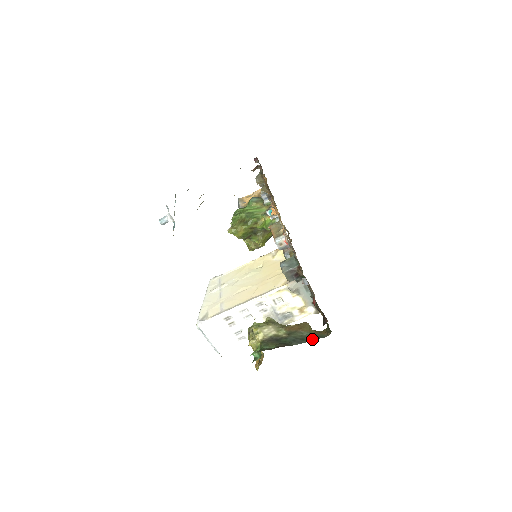
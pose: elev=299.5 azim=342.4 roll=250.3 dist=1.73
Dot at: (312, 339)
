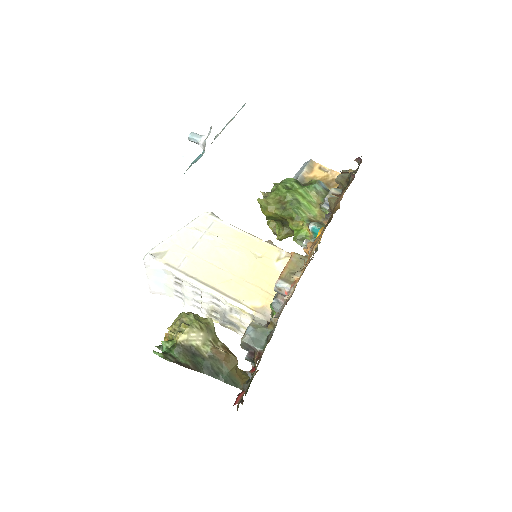
Dot at: (225, 381)
